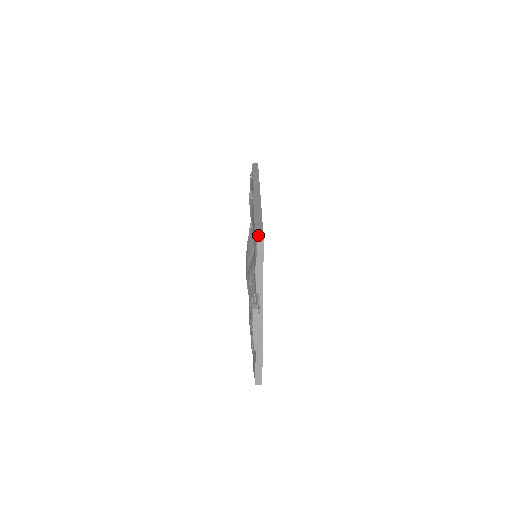
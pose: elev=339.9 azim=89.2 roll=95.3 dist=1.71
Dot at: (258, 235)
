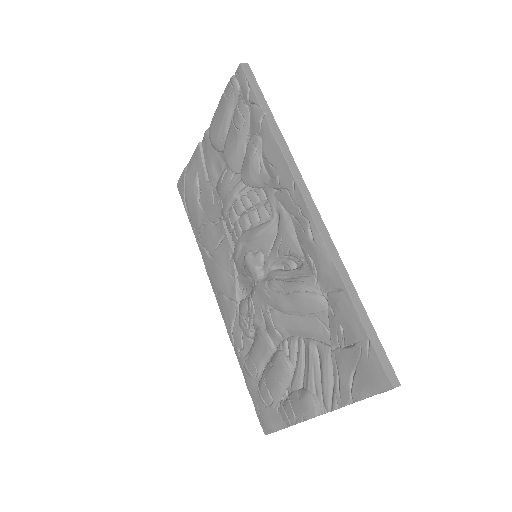
Dot at: (392, 378)
